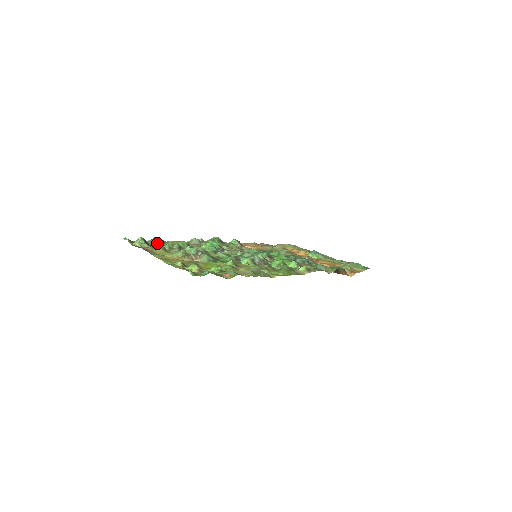
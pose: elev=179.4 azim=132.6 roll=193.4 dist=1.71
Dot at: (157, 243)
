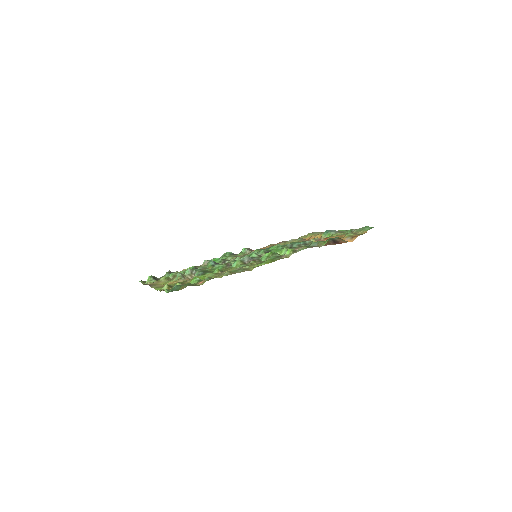
Dot at: occluded
